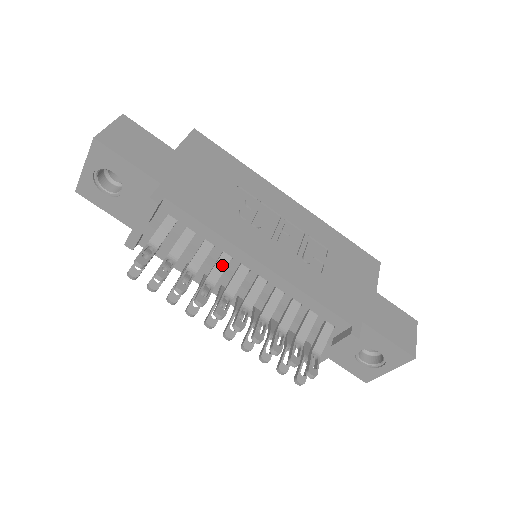
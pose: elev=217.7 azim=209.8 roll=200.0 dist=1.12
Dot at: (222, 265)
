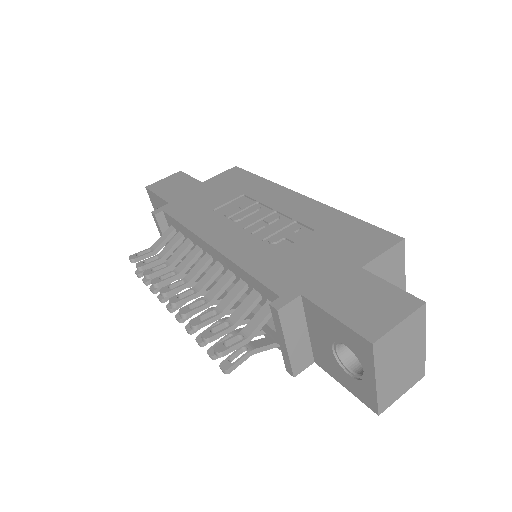
Dot at: (192, 256)
